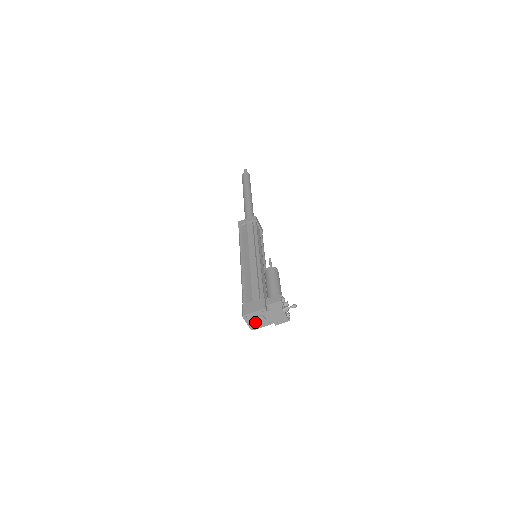
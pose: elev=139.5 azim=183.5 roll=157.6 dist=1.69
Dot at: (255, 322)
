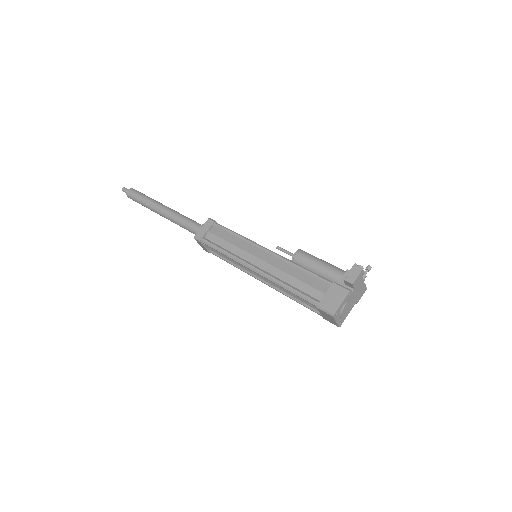
Dot at: (344, 314)
